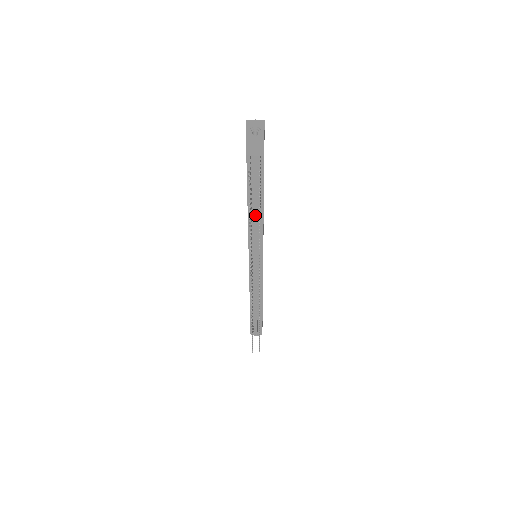
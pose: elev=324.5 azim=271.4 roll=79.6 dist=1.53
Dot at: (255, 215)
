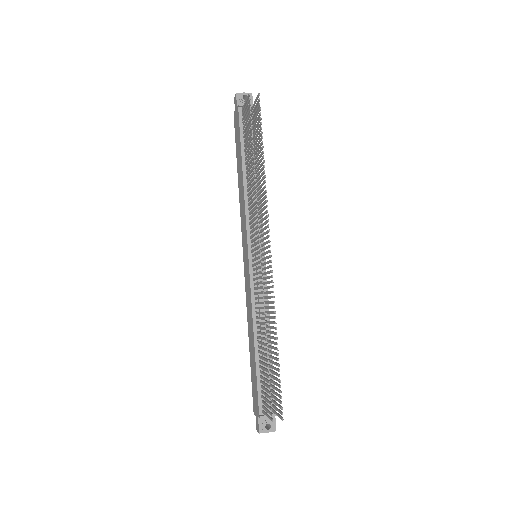
Dot at: (252, 187)
